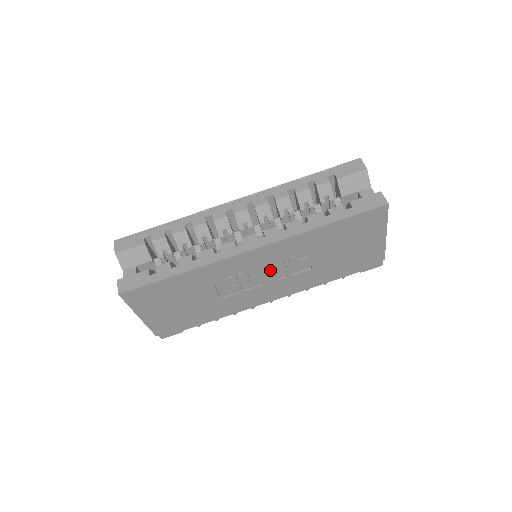
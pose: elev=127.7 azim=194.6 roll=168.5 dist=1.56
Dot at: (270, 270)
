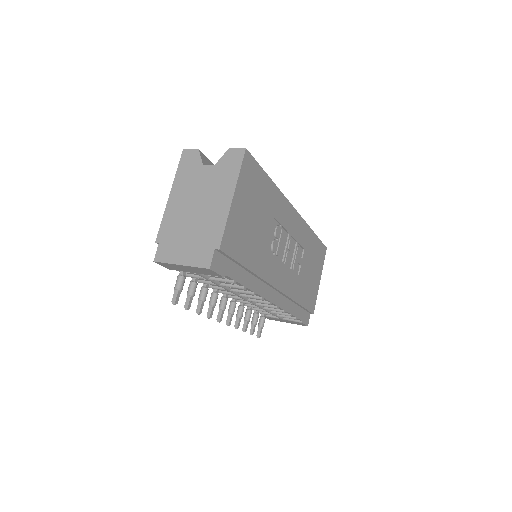
Dot at: (290, 247)
